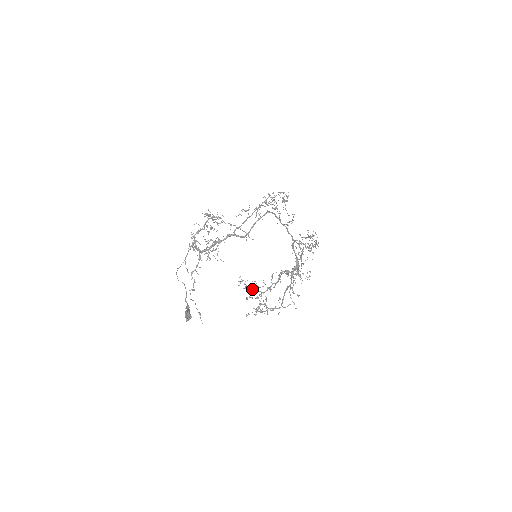
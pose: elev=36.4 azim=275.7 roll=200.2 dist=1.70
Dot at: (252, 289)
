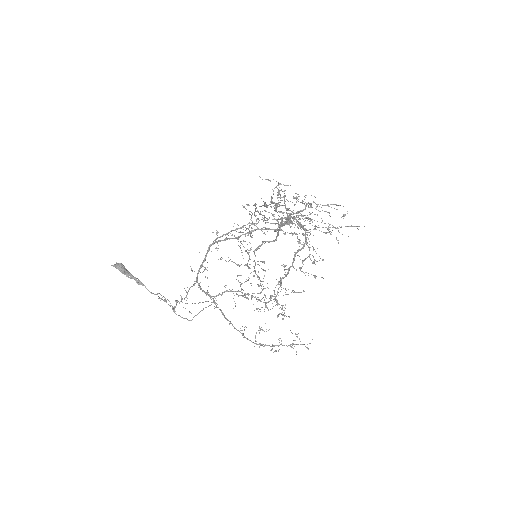
Dot at: occluded
